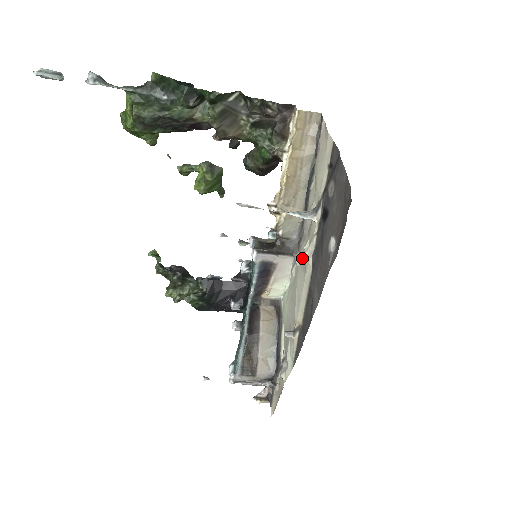
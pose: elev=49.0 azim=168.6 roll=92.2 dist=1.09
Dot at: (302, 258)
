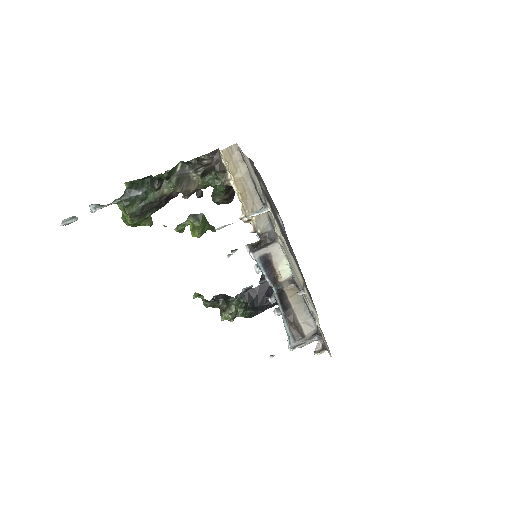
Dot at: (280, 239)
